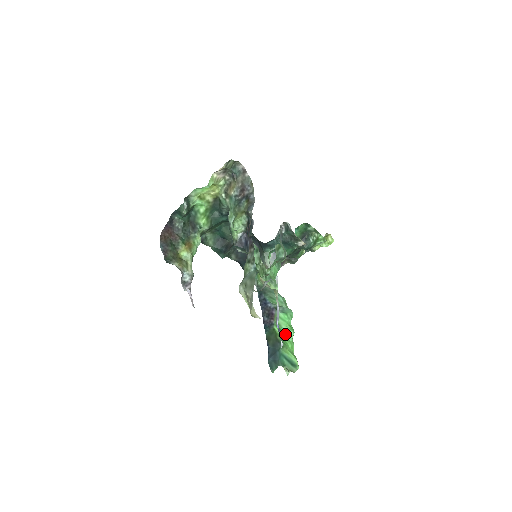
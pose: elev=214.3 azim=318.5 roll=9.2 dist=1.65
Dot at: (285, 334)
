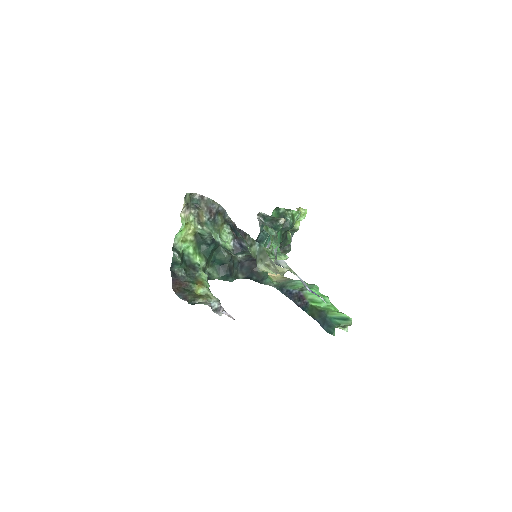
Dot at: (322, 303)
